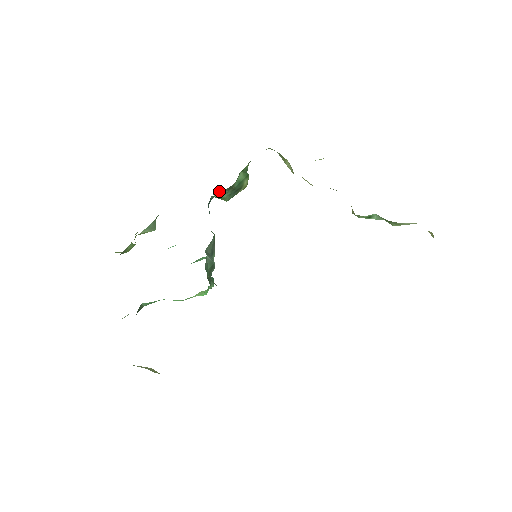
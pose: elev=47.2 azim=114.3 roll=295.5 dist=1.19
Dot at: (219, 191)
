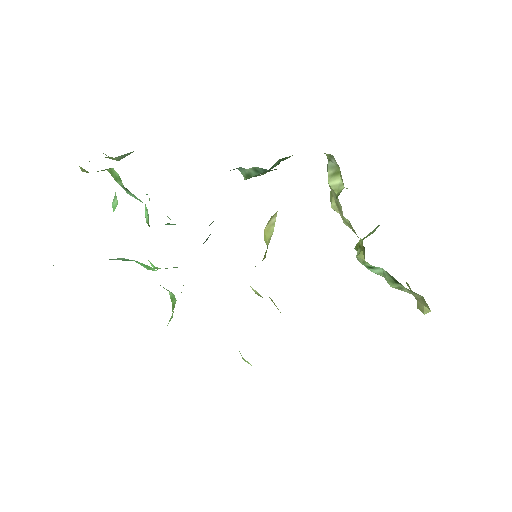
Dot at: (257, 167)
